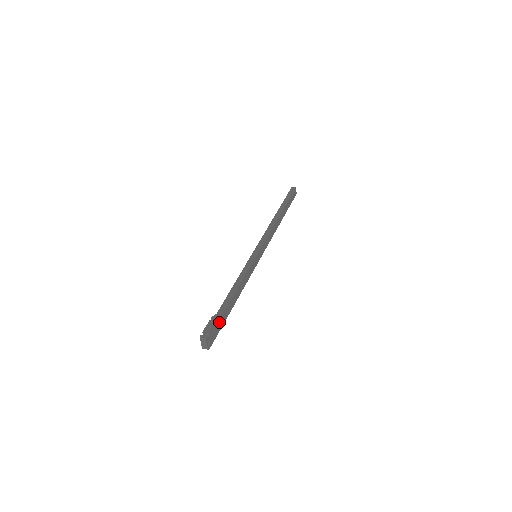
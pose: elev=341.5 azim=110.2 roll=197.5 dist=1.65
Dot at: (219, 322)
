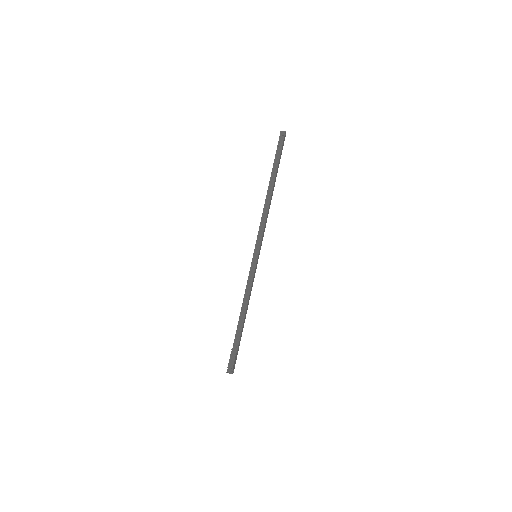
Dot at: (237, 349)
